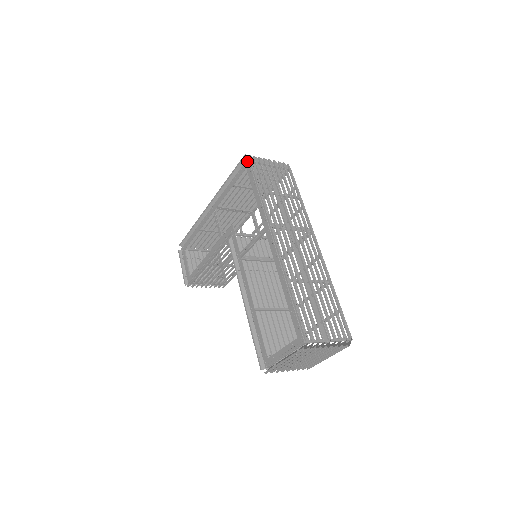
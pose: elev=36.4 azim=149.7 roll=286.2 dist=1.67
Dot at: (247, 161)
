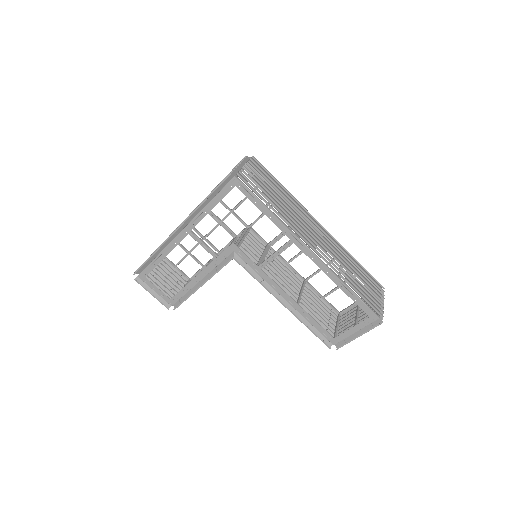
Dot at: (235, 179)
